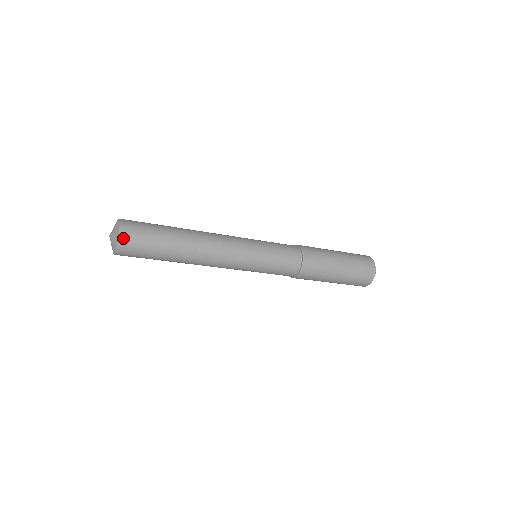
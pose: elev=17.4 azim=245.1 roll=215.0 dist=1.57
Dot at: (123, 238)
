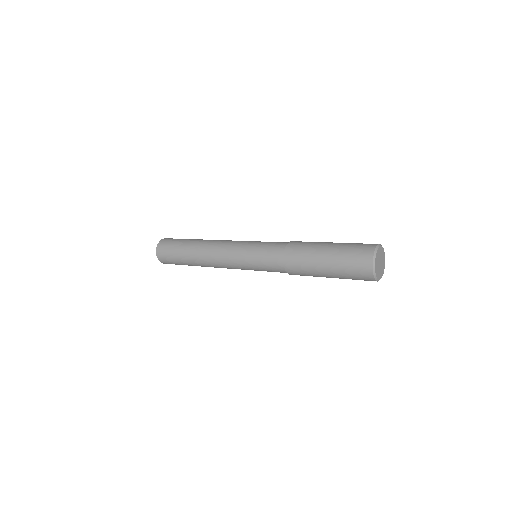
Dot at: (164, 263)
